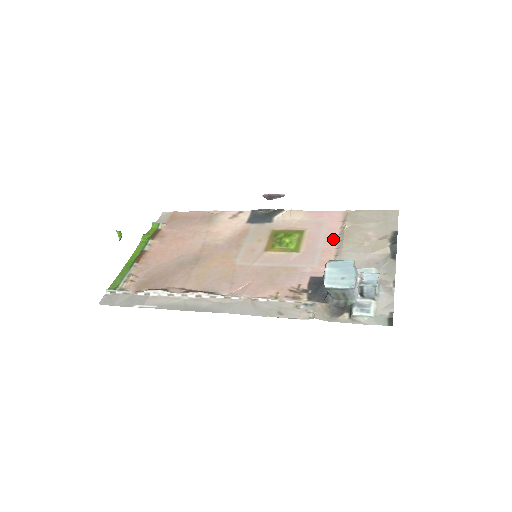
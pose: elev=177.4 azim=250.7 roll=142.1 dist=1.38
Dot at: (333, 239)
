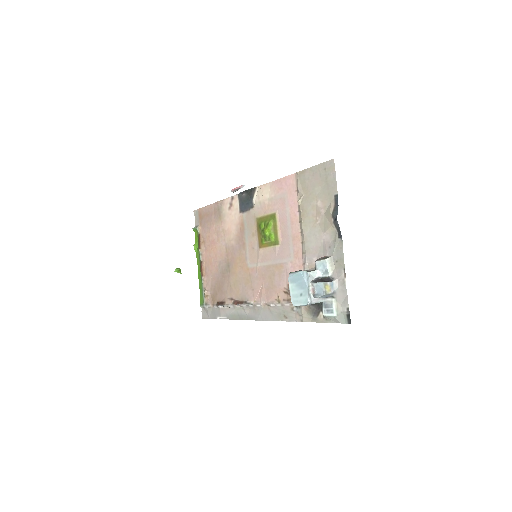
Dot at: (296, 220)
